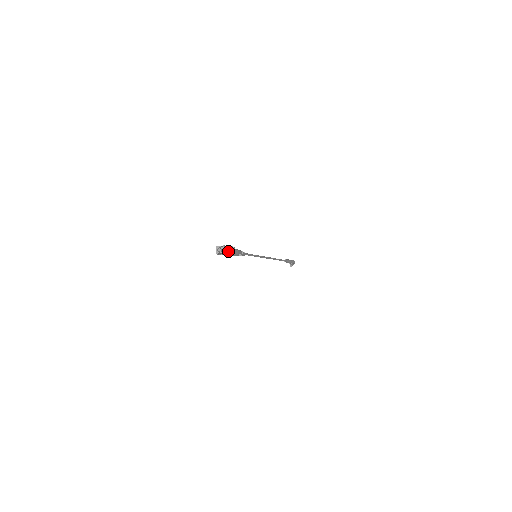
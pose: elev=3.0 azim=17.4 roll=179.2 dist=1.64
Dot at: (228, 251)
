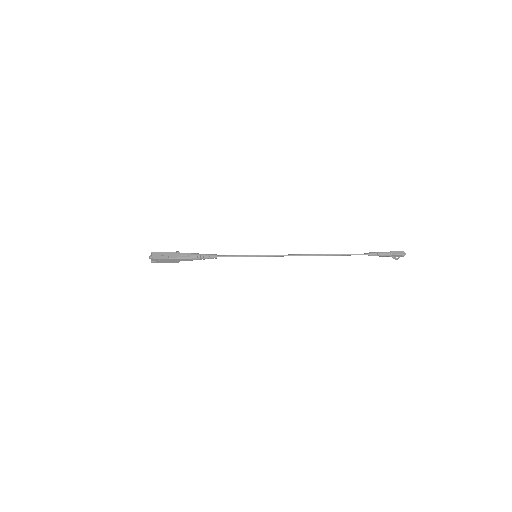
Dot at: (163, 256)
